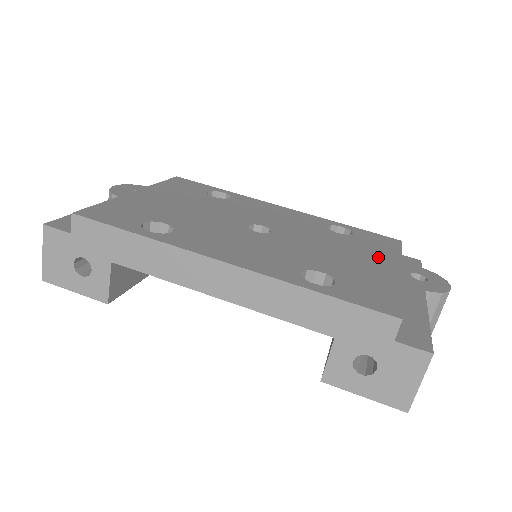
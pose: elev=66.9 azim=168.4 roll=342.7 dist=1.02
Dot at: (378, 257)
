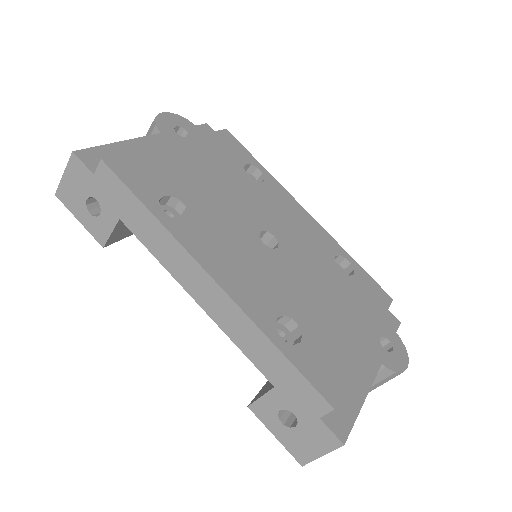
Dot at: (358, 317)
